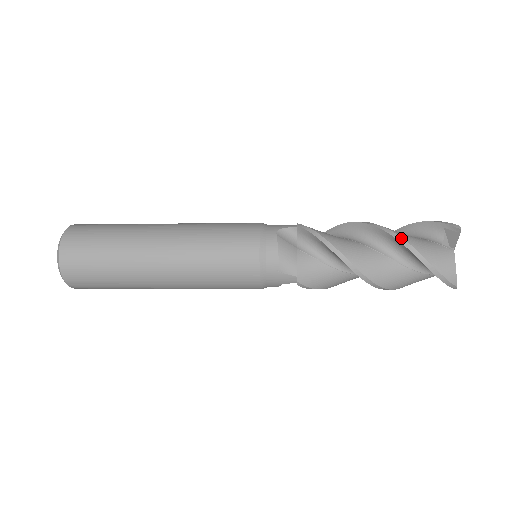
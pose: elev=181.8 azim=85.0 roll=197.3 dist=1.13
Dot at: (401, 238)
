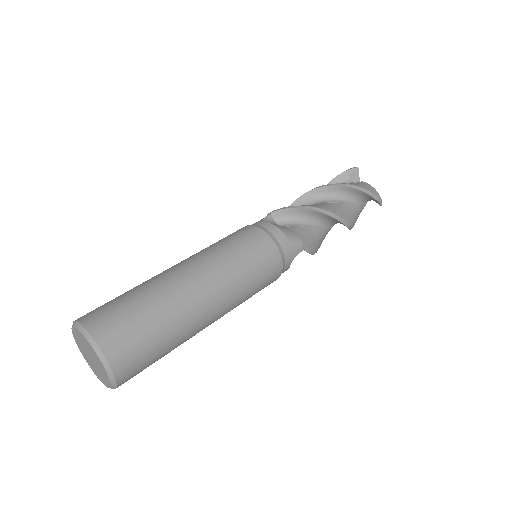
Dot at: occluded
